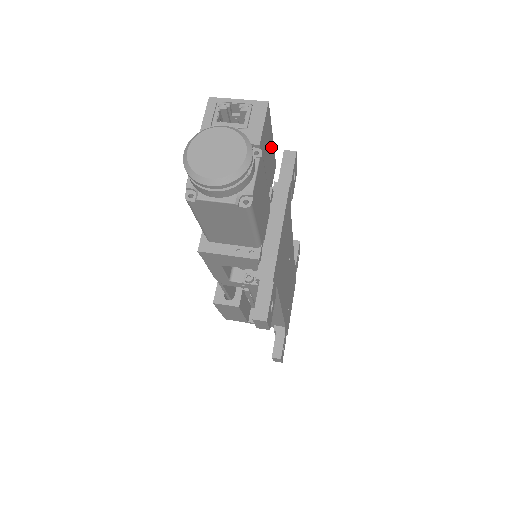
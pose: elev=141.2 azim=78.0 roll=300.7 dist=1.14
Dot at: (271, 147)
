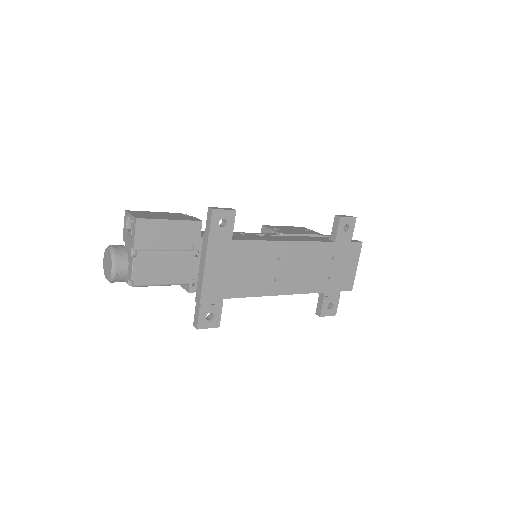
Dot at: (172, 226)
